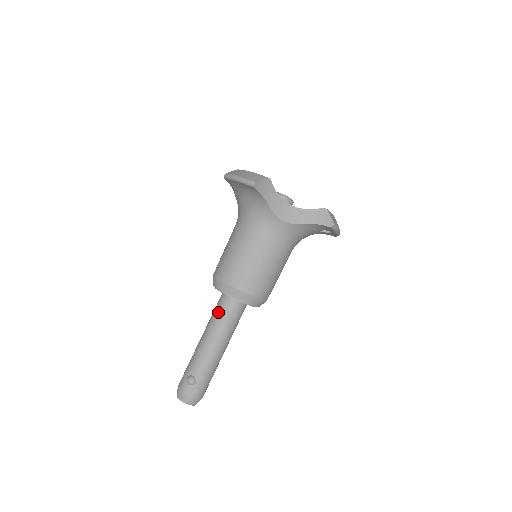
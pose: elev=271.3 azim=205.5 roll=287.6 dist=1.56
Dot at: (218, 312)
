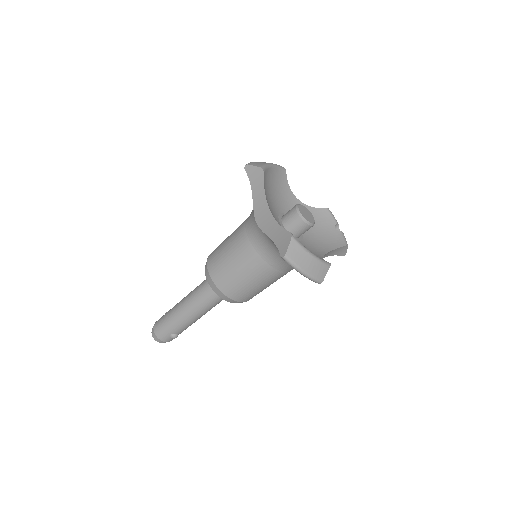
Dot at: (211, 302)
